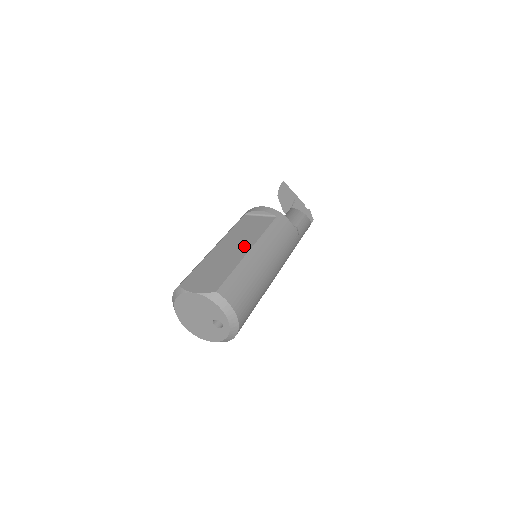
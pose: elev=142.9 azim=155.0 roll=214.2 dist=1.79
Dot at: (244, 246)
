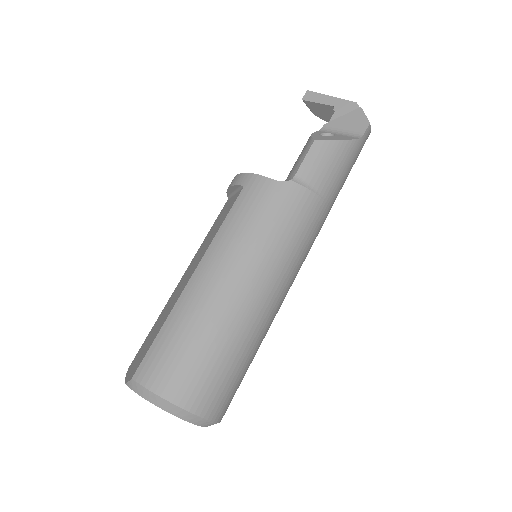
Dot at: (192, 270)
